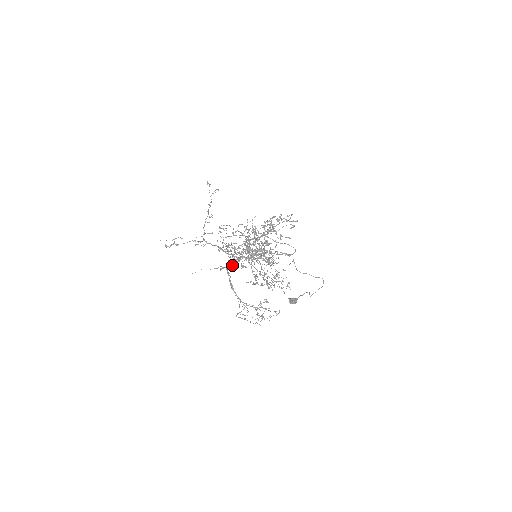
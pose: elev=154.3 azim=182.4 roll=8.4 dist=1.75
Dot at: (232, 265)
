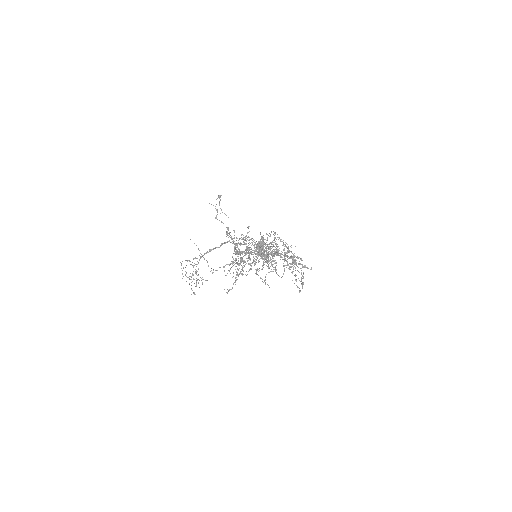
Dot at: occluded
